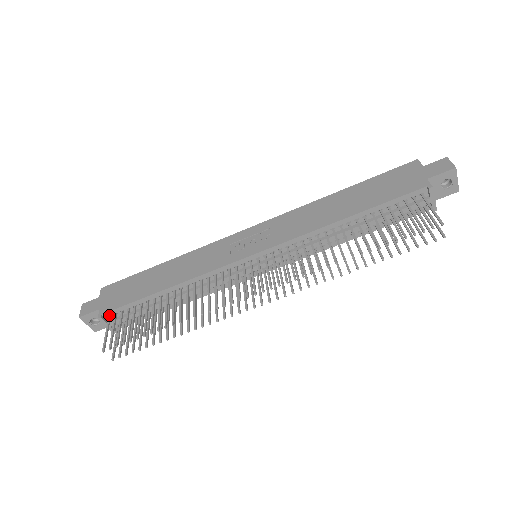
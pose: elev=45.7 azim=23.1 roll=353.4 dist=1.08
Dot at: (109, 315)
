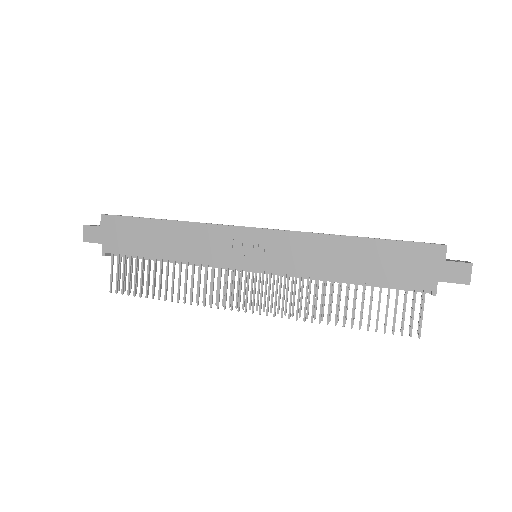
Dot at: (112, 253)
